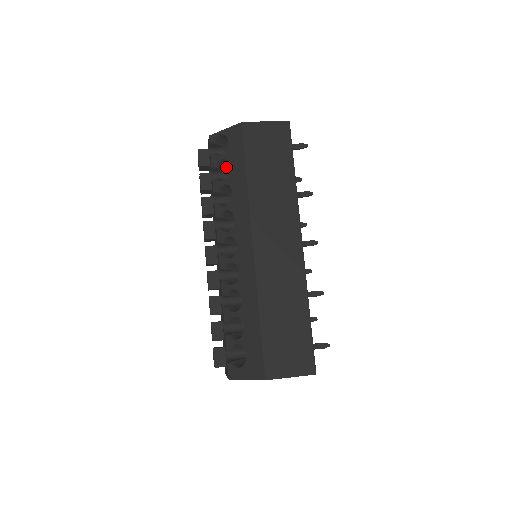
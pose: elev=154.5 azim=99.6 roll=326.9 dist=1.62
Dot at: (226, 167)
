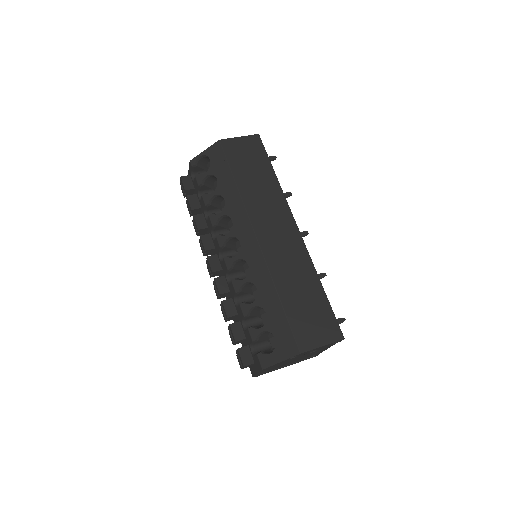
Dot at: (210, 185)
